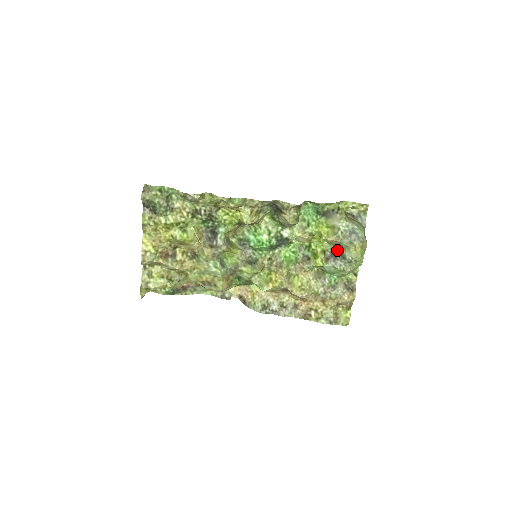
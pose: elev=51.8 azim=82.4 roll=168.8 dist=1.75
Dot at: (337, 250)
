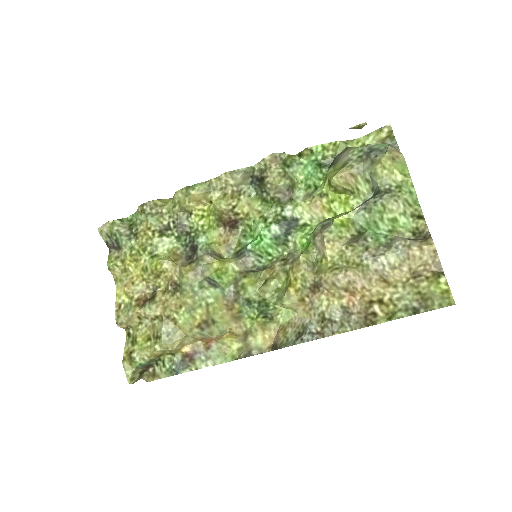
Dot at: occluded
